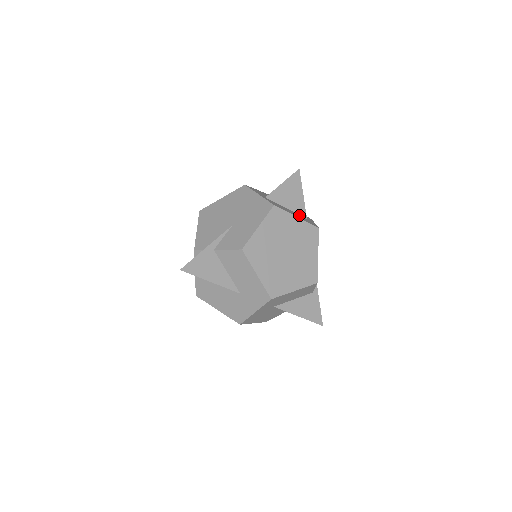
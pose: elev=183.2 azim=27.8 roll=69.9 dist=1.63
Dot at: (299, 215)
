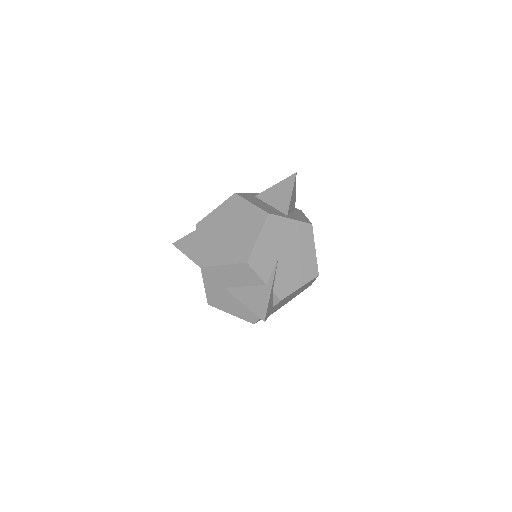
Dot at: (276, 210)
